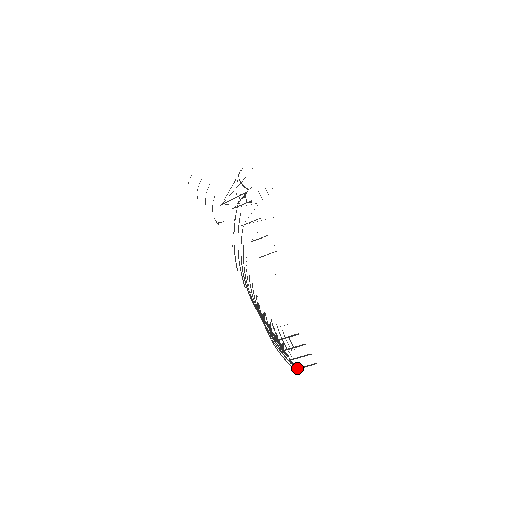
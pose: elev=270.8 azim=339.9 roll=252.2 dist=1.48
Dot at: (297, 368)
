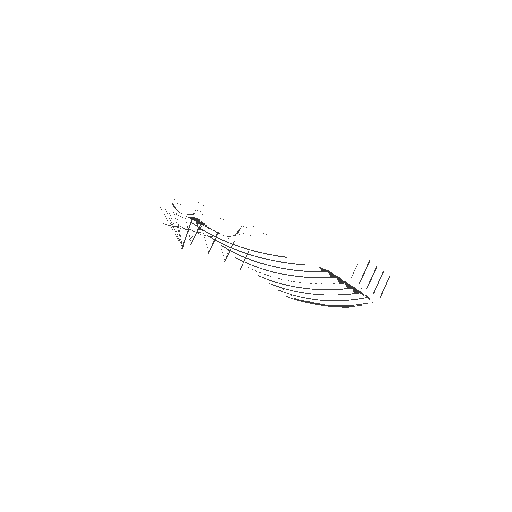
Dot at: (381, 295)
